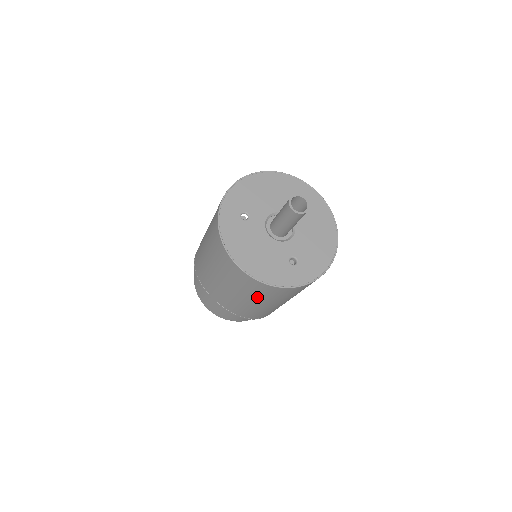
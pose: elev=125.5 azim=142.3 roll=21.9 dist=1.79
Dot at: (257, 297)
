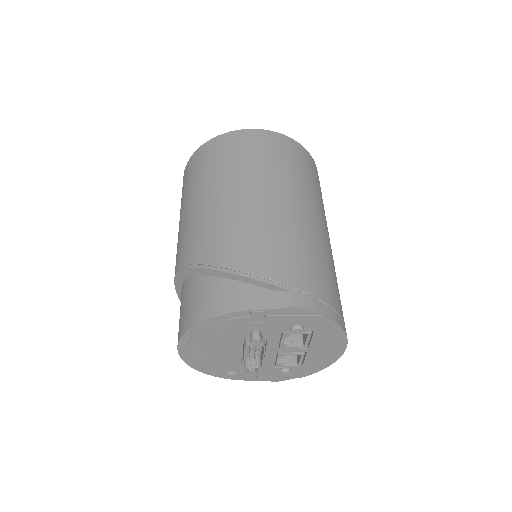
Dot at: (188, 191)
